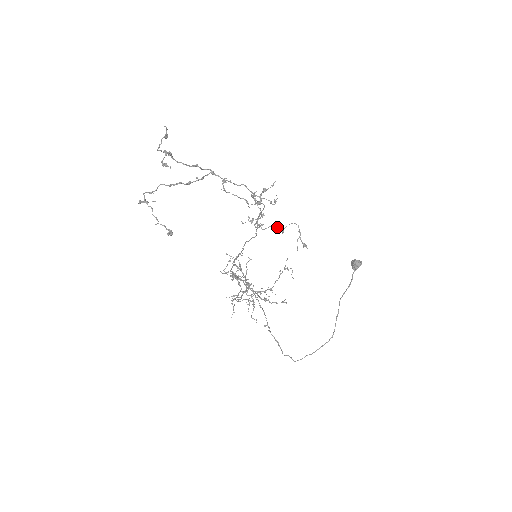
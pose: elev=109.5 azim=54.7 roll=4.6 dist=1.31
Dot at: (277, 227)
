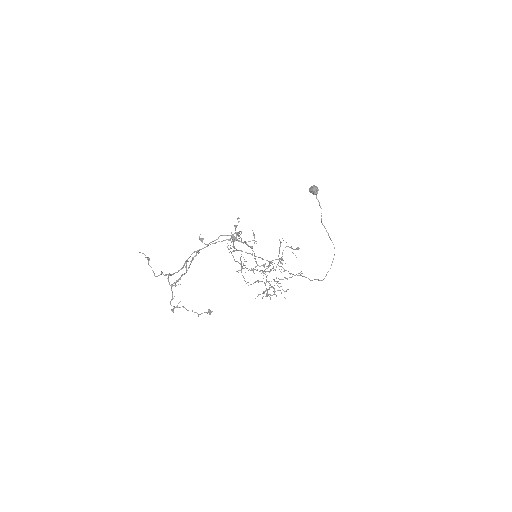
Dot at: (276, 259)
